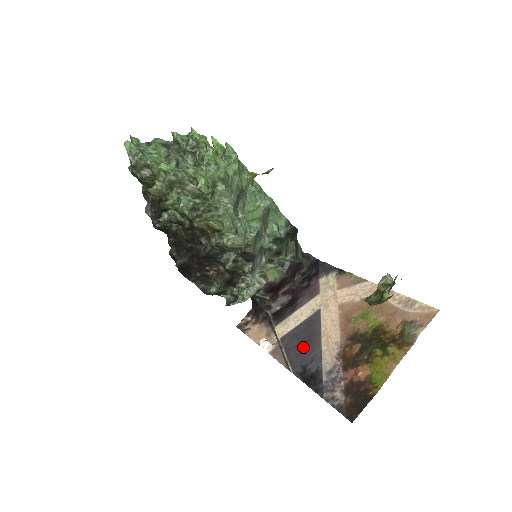
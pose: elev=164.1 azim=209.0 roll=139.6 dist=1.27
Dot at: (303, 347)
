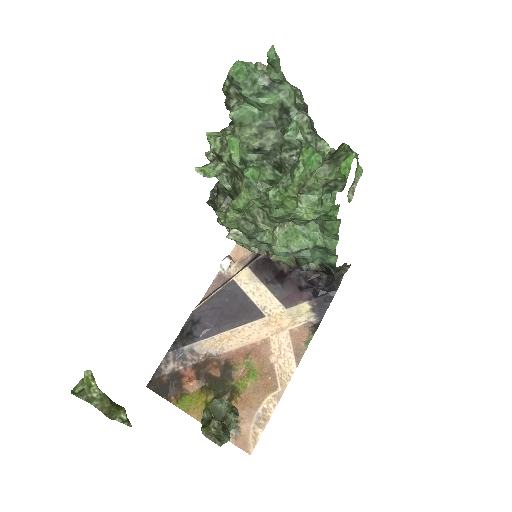
Dot at: (220, 312)
